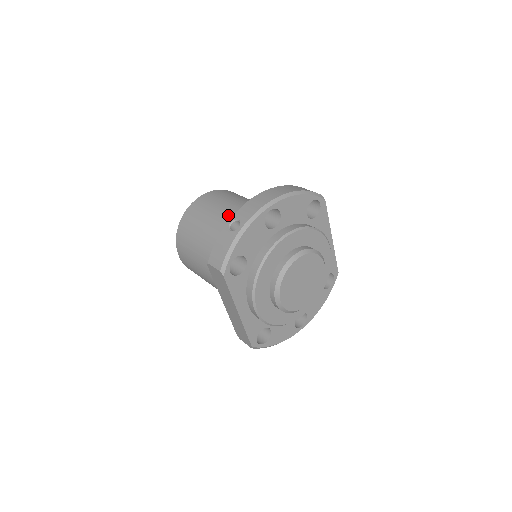
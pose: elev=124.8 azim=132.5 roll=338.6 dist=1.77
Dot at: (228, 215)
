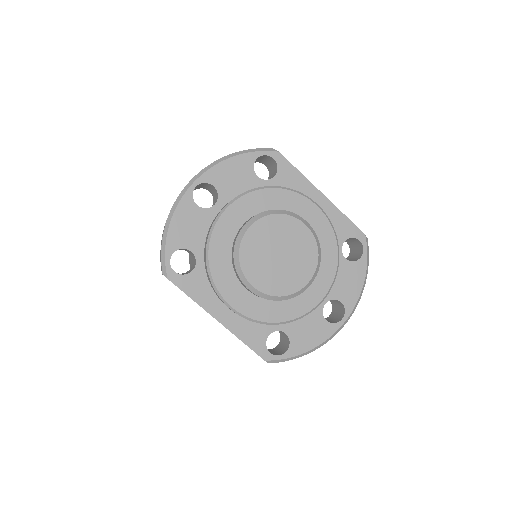
Dot at: occluded
